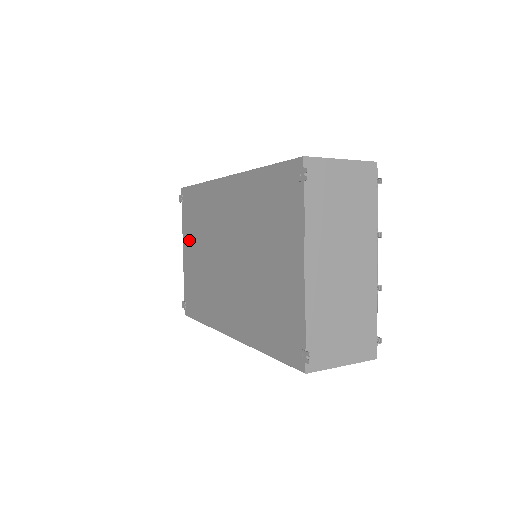
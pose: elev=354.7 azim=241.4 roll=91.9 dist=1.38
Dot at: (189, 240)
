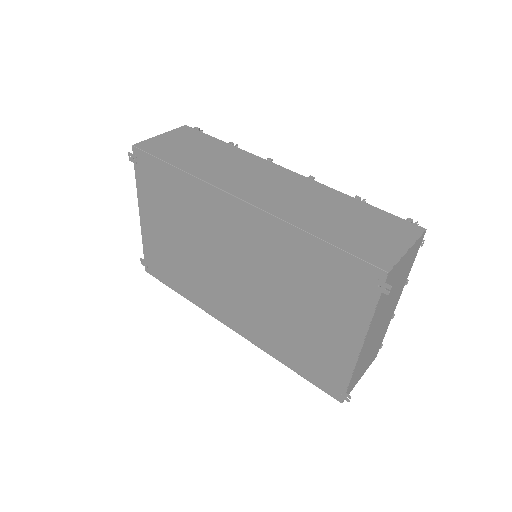
Dot at: (154, 212)
